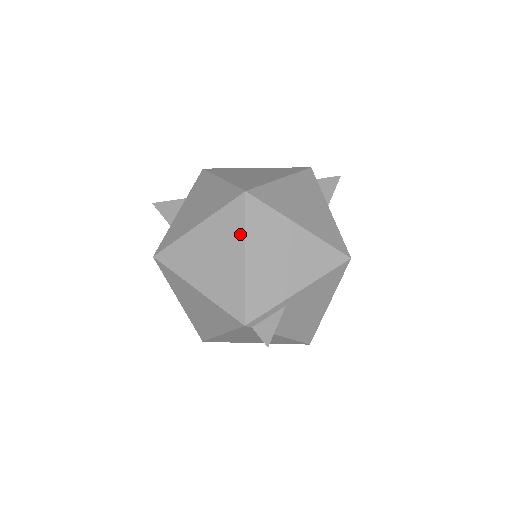
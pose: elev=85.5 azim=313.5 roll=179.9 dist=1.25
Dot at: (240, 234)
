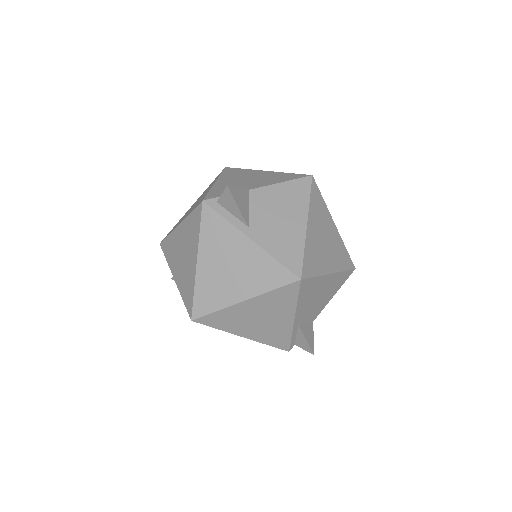
Dot at: occluded
